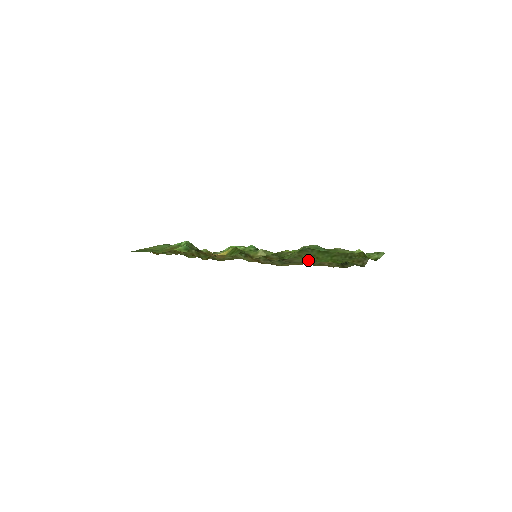
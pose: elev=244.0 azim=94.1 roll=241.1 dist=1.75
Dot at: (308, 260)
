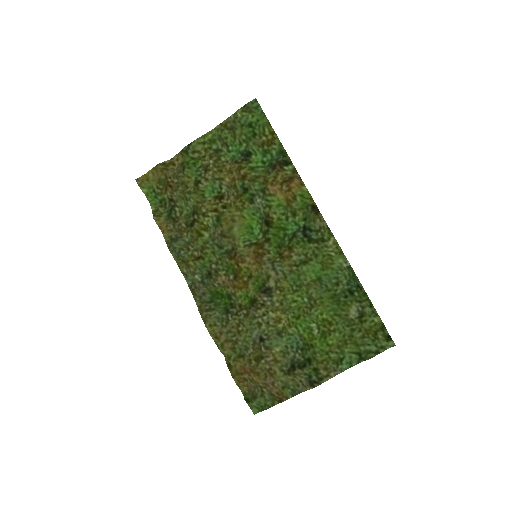
Dot at: (271, 327)
